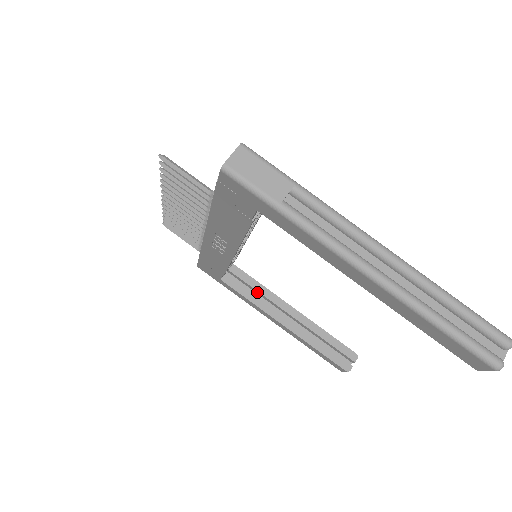
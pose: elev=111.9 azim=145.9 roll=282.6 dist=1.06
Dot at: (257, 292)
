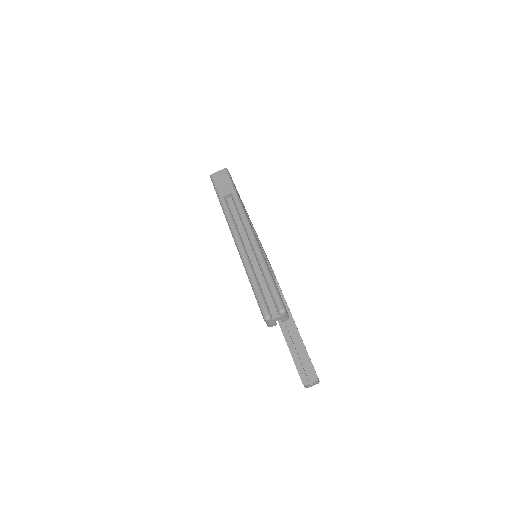
Dot at: occluded
